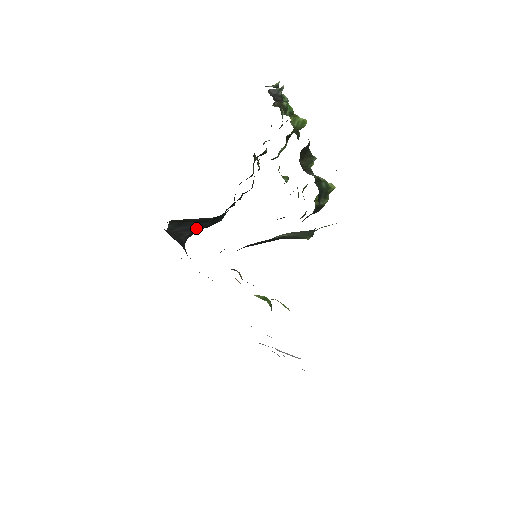
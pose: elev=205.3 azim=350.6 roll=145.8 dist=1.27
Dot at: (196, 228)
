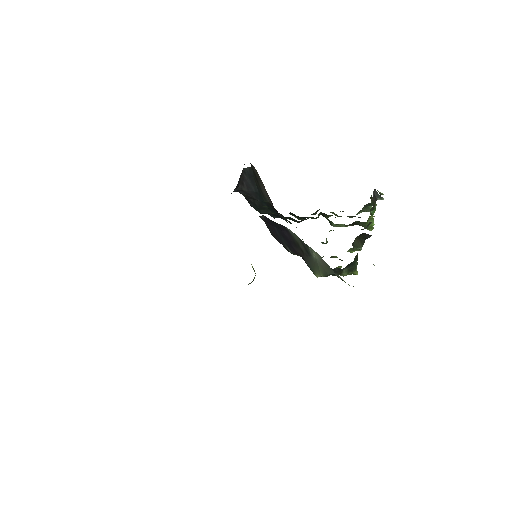
Dot at: (252, 193)
